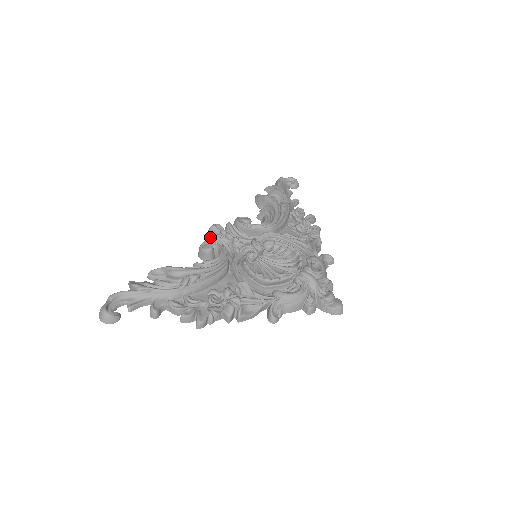
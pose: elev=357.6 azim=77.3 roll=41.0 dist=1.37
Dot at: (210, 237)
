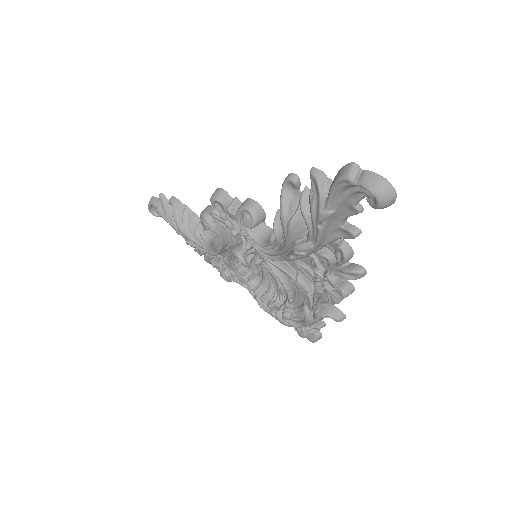
Dot at: (209, 212)
